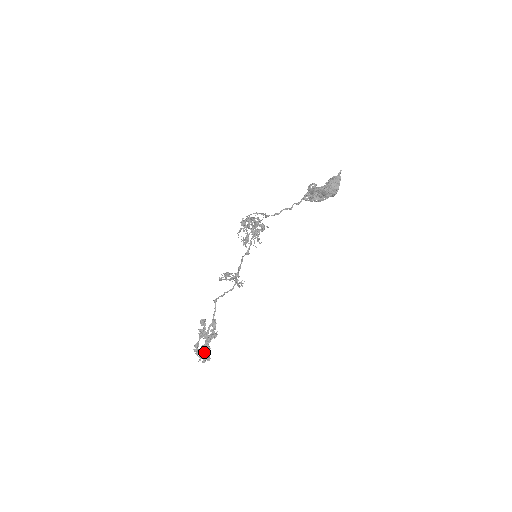
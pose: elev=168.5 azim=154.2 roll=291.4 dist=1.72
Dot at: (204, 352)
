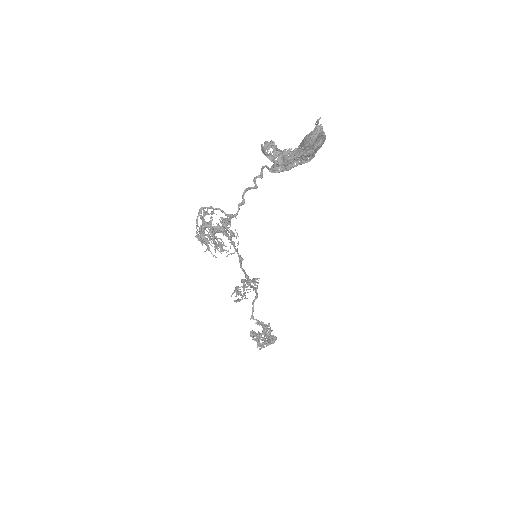
Dot at: (270, 342)
